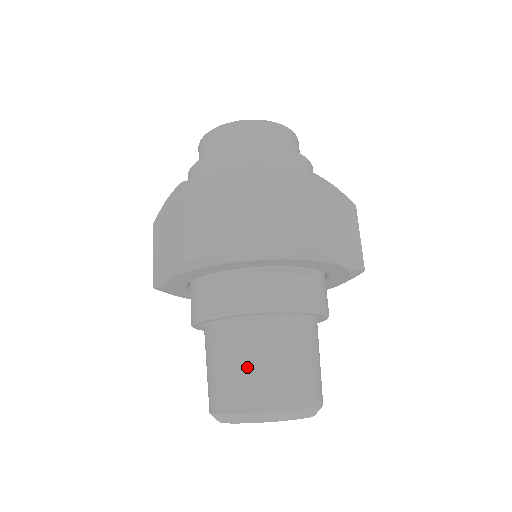
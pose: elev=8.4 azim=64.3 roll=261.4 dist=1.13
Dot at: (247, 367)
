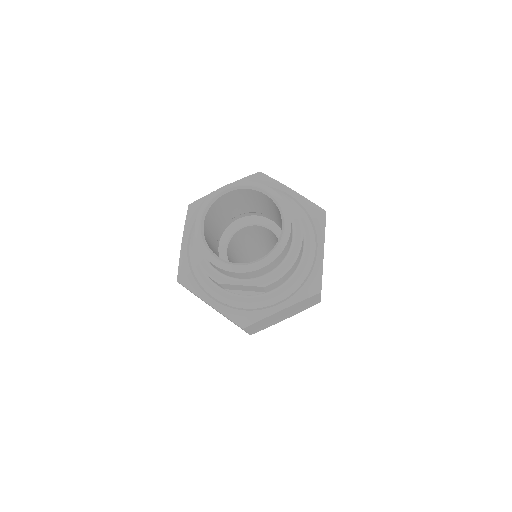
Dot at: occluded
